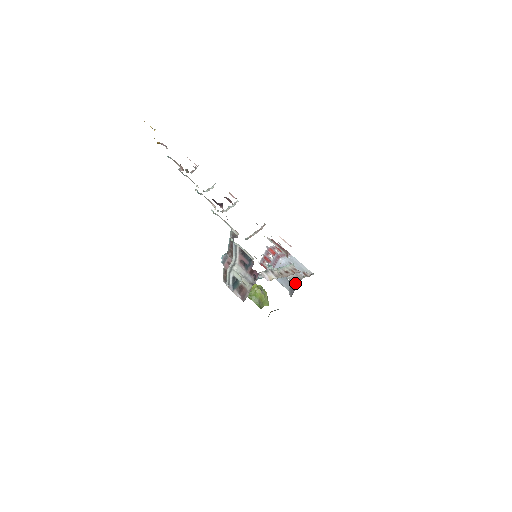
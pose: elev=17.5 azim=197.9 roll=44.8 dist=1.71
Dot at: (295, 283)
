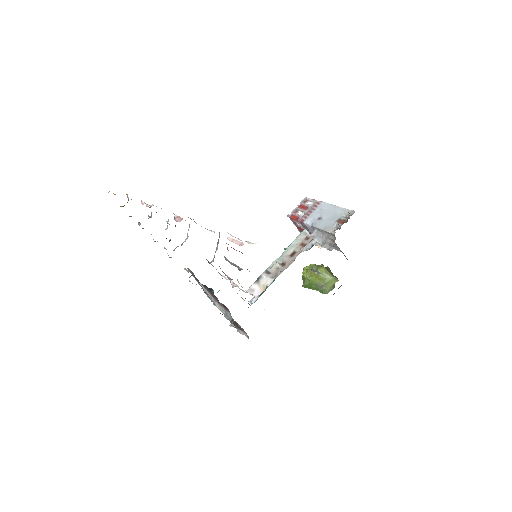
Dot at: (332, 245)
